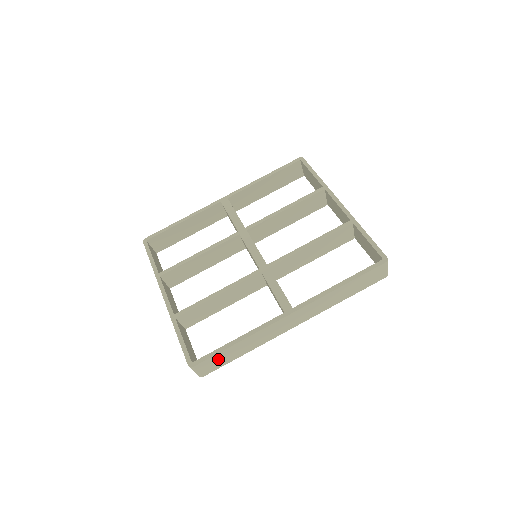
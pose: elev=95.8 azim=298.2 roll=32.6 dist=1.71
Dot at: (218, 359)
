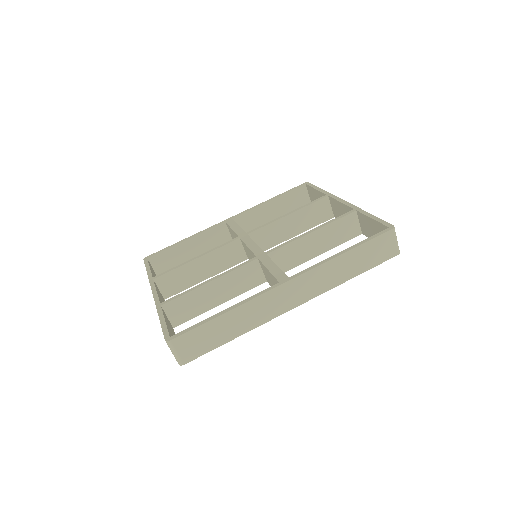
Dot at: (201, 337)
